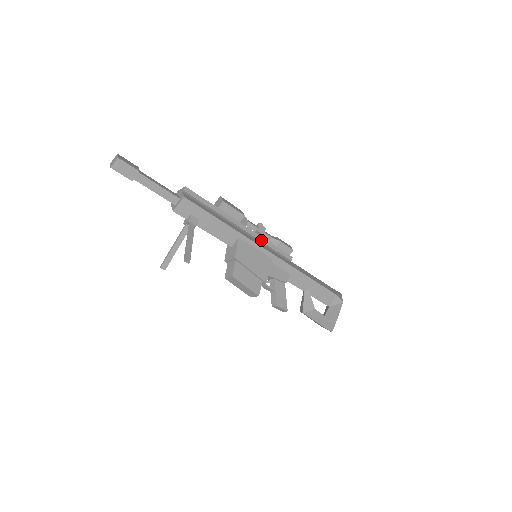
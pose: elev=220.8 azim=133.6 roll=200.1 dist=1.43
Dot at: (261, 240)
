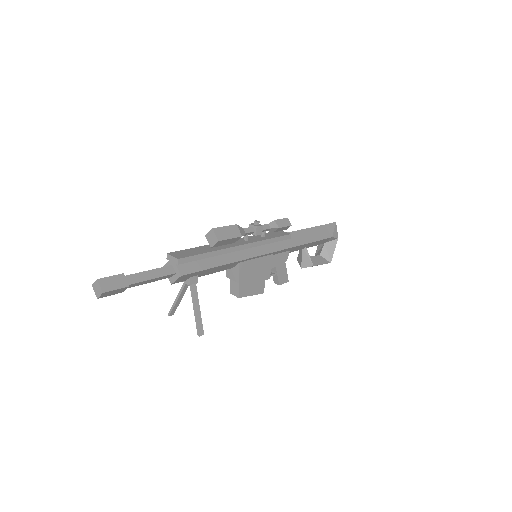
Dot at: (260, 244)
